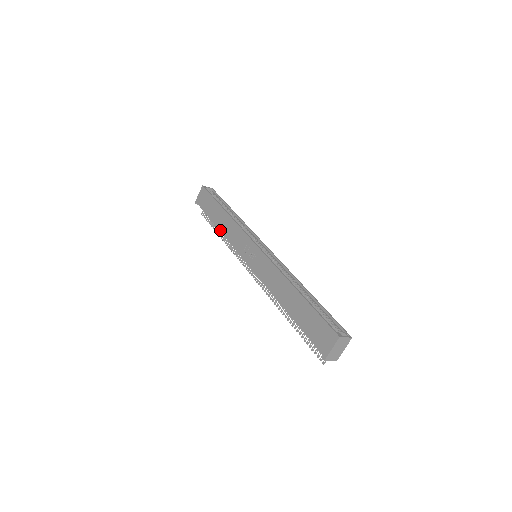
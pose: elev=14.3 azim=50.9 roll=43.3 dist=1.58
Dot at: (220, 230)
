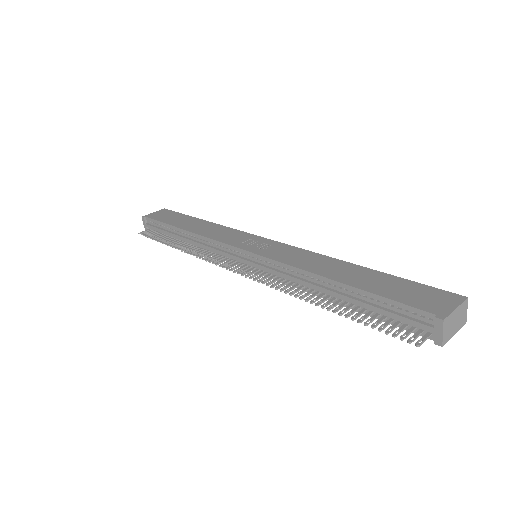
Dot at: (192, 231)
